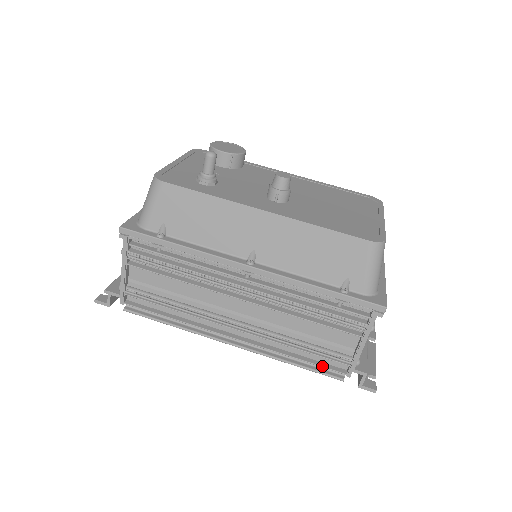
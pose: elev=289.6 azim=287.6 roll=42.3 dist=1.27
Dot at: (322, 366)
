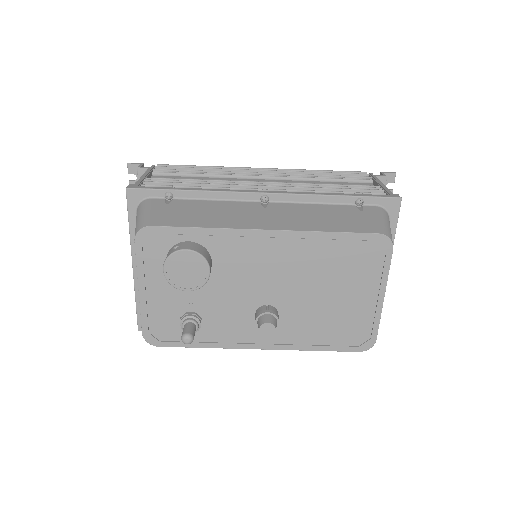
Dot at: occluded
